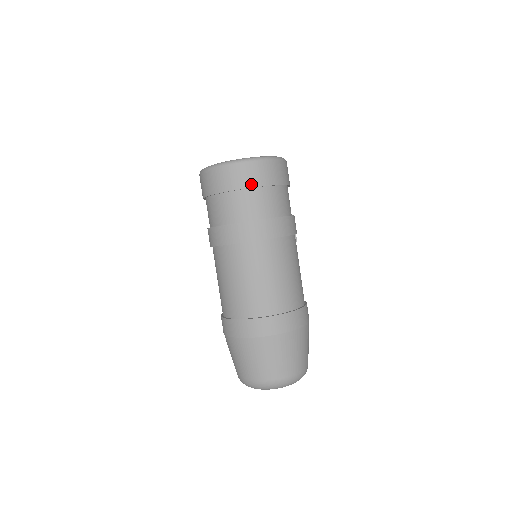
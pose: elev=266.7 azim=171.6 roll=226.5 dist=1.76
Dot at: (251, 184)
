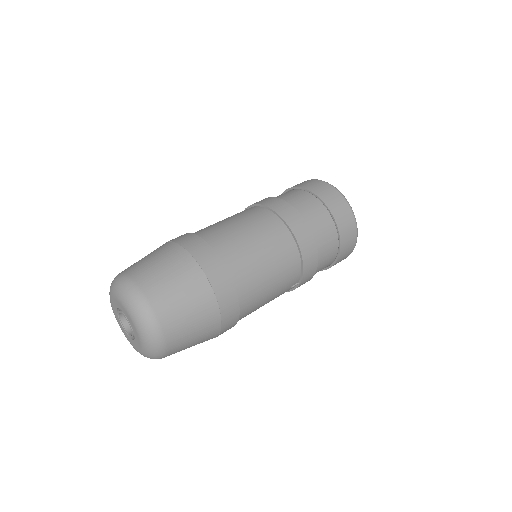
Dot at: (332, 209)
